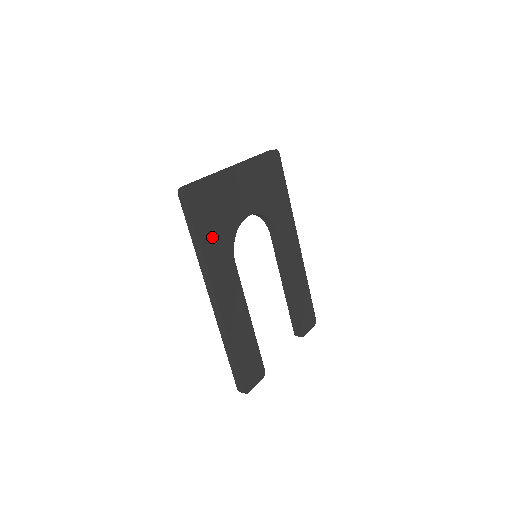
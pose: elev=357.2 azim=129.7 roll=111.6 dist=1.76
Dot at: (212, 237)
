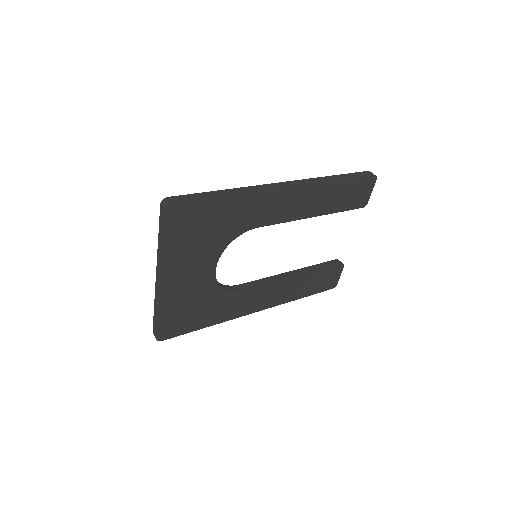
Dot at: (209, 315)
